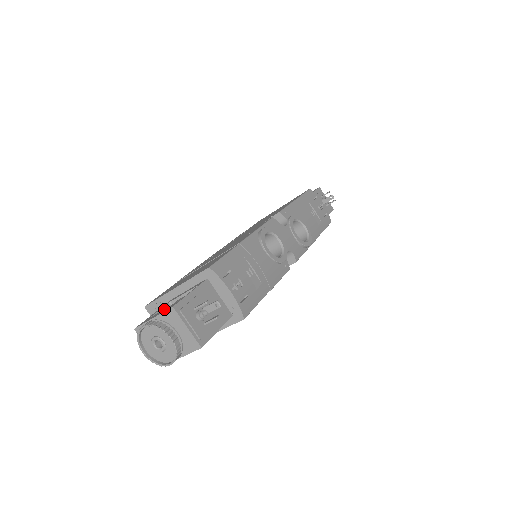
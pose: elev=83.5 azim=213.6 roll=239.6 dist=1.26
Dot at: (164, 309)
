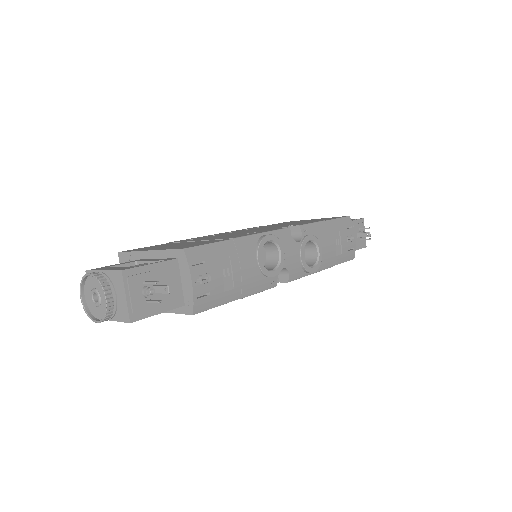
Dot at: (119, 267)
